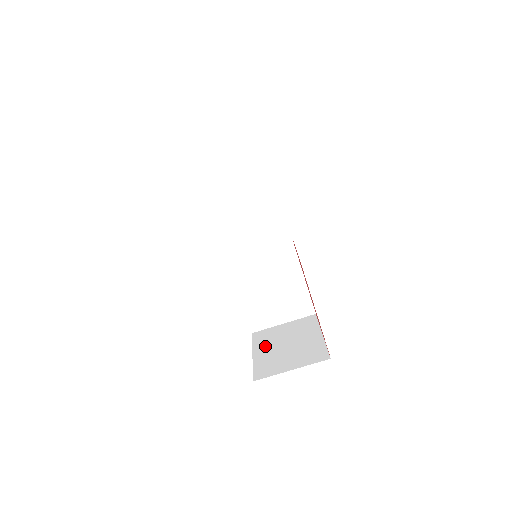
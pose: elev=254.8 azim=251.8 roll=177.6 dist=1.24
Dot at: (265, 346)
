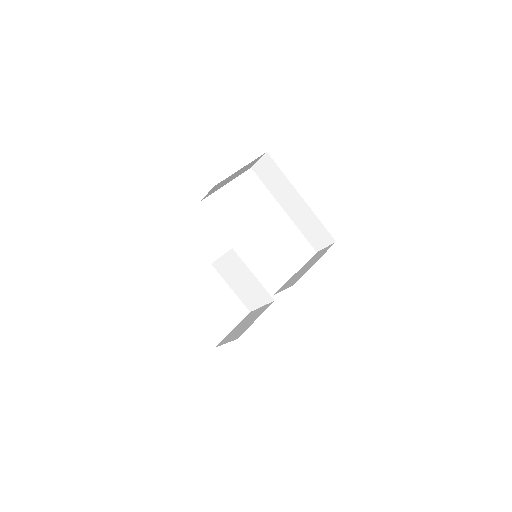
Dot at: (241, 324)
